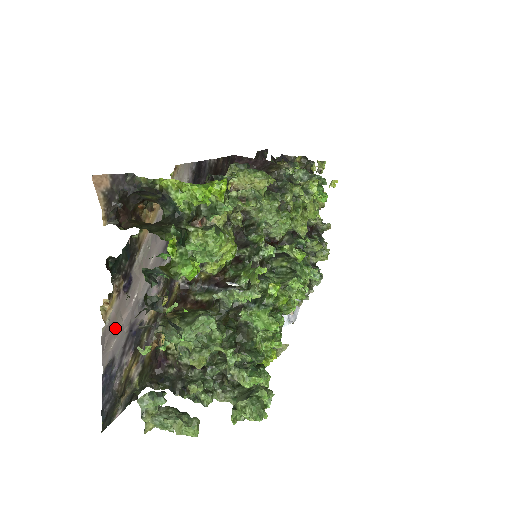
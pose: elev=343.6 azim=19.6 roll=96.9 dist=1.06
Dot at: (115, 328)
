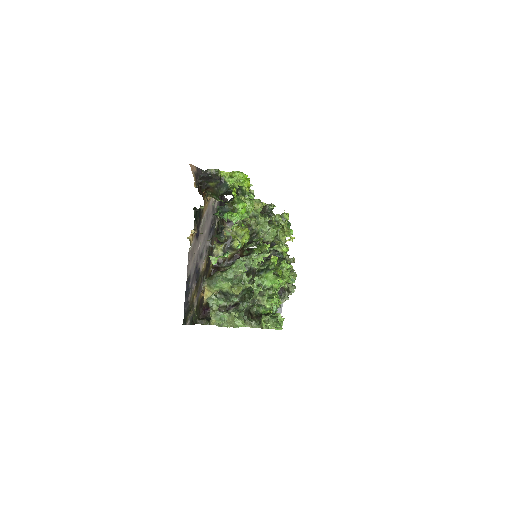
Dot at: (192, 256)
